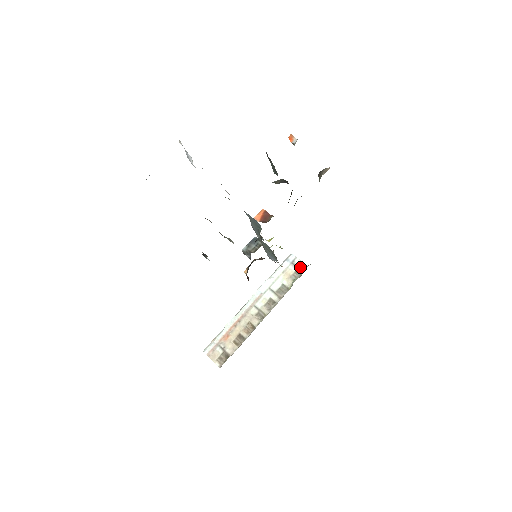
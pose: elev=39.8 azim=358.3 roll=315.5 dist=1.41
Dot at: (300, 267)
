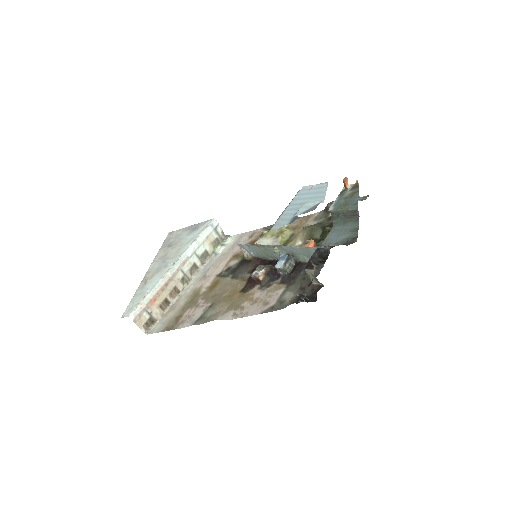
Dot at: (221, 235)
